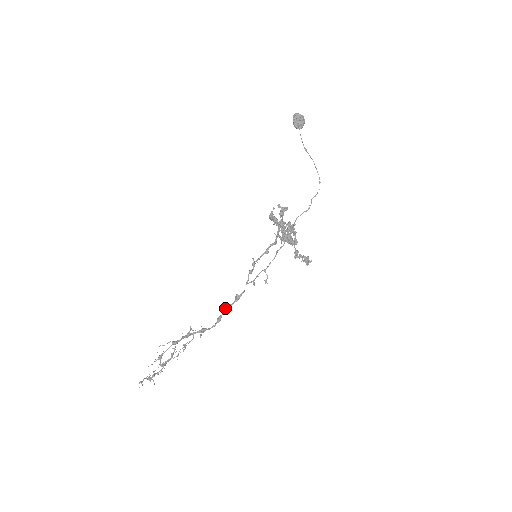
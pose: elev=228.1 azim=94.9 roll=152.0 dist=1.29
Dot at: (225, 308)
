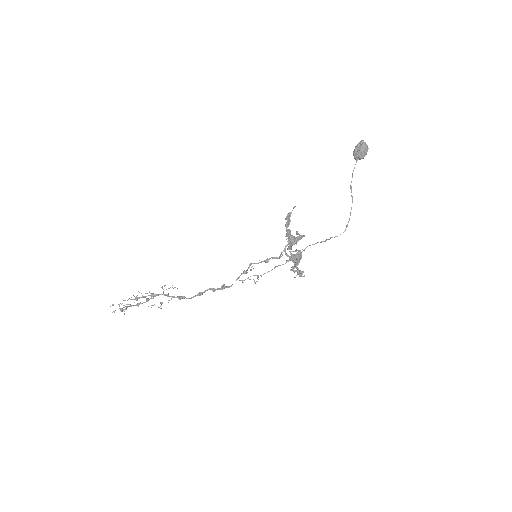
Dot at: (209, 289)
